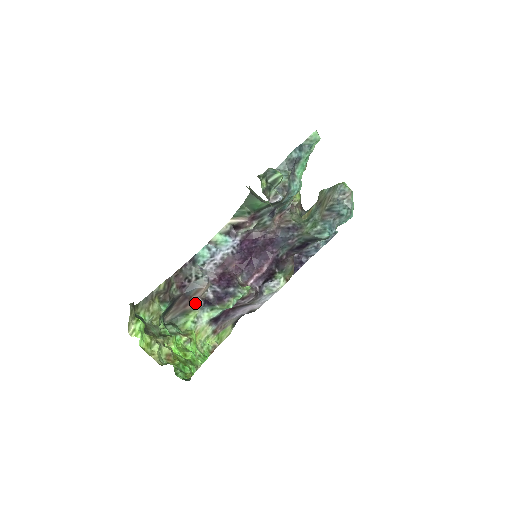
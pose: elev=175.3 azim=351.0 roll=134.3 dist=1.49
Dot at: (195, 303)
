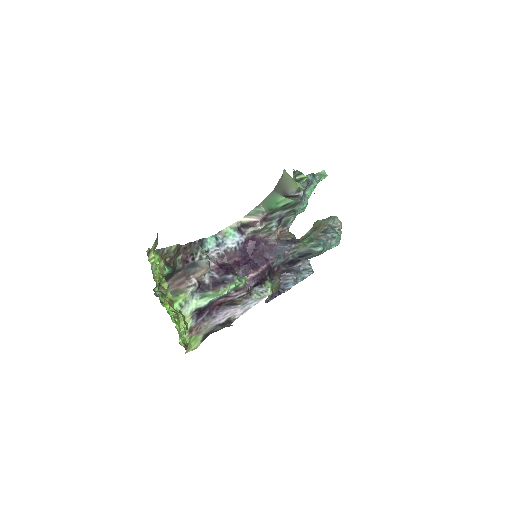
Dot at: (191, 283)
